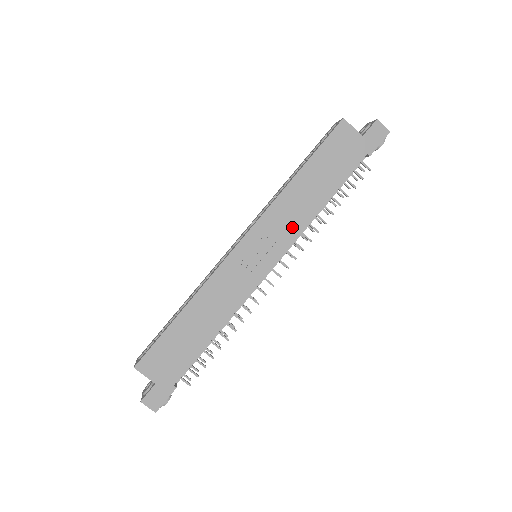
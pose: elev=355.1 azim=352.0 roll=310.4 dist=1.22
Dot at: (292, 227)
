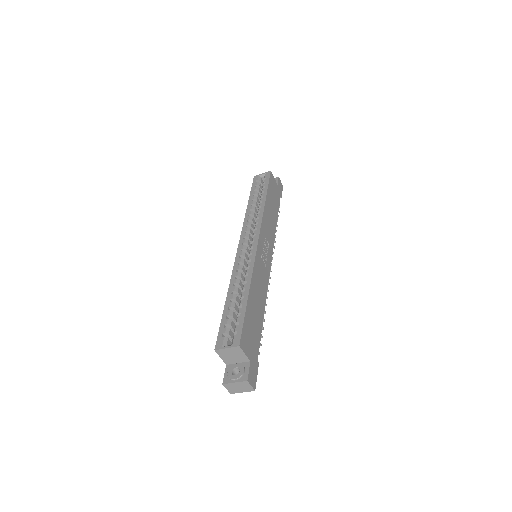
Dot at: (271, 235)
